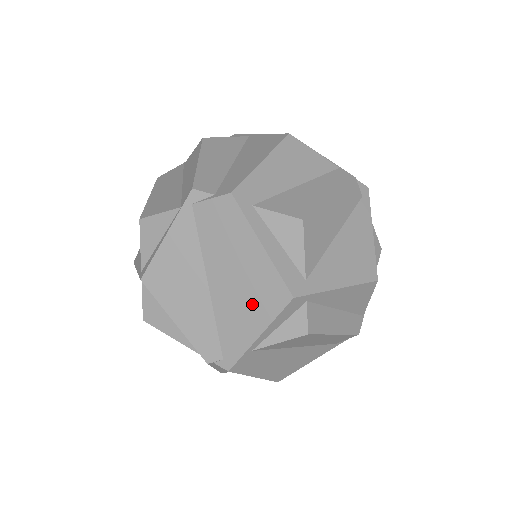
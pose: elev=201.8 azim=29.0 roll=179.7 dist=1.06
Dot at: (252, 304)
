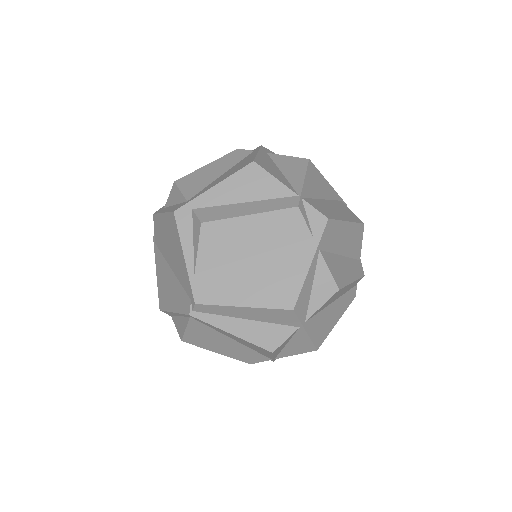
Dot at: (175, 246)
